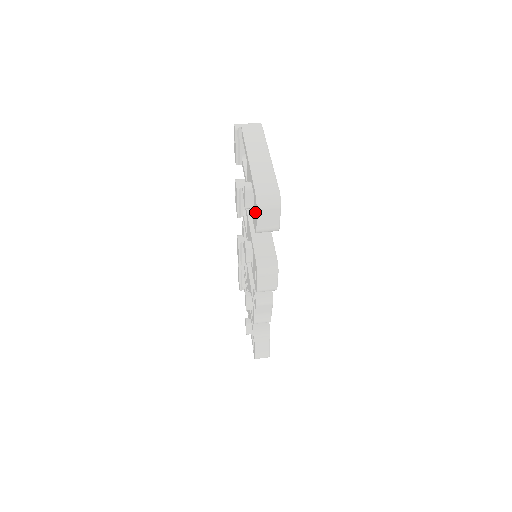
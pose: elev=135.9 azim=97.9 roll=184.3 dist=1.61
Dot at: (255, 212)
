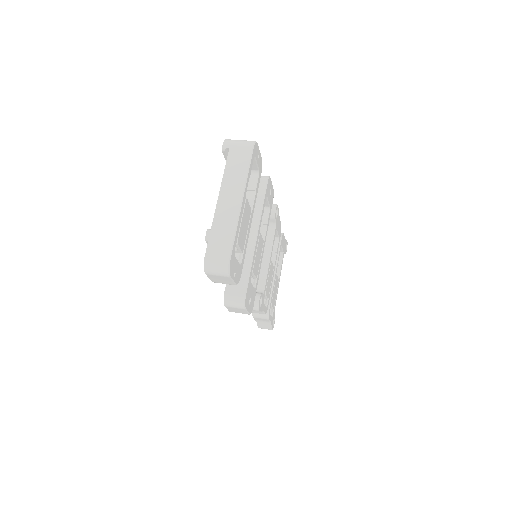
Dot at: occluded
